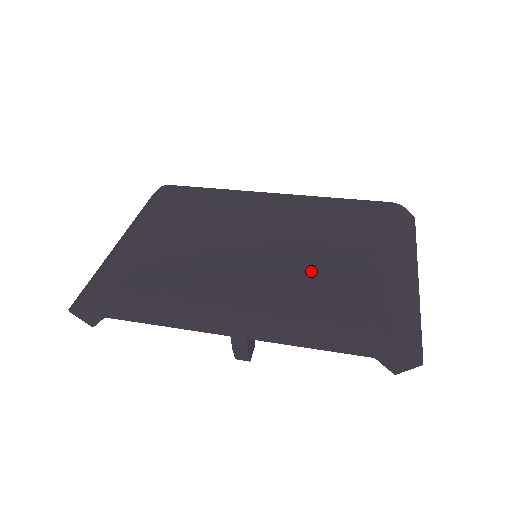
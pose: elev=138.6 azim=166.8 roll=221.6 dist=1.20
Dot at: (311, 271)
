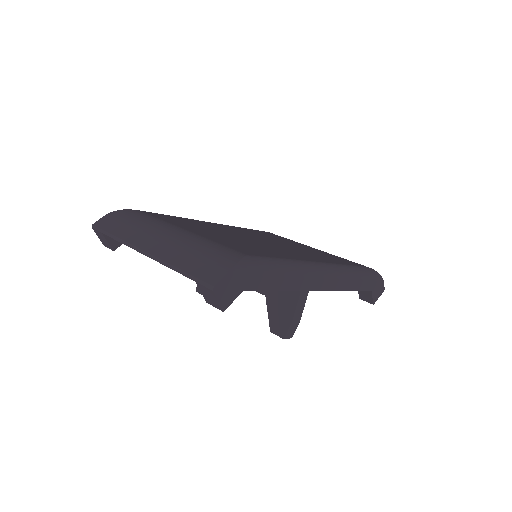
Dot at: (311, 252)
